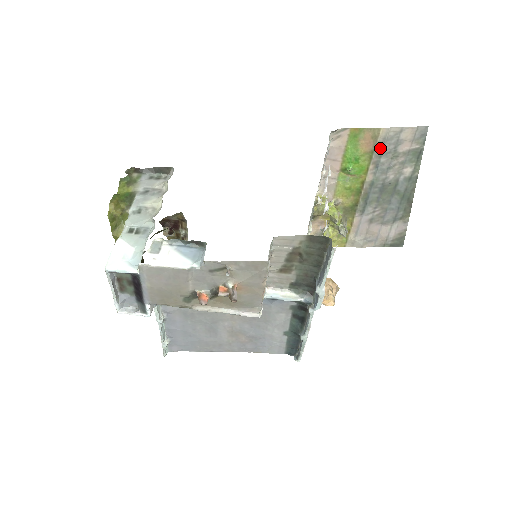
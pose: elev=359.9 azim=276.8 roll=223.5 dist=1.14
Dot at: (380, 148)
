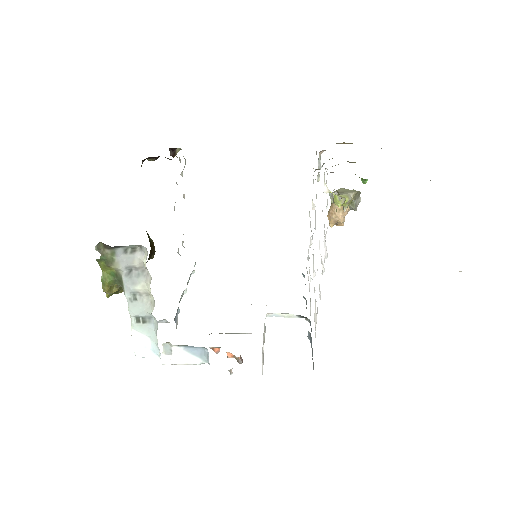
Dot at: occluded
